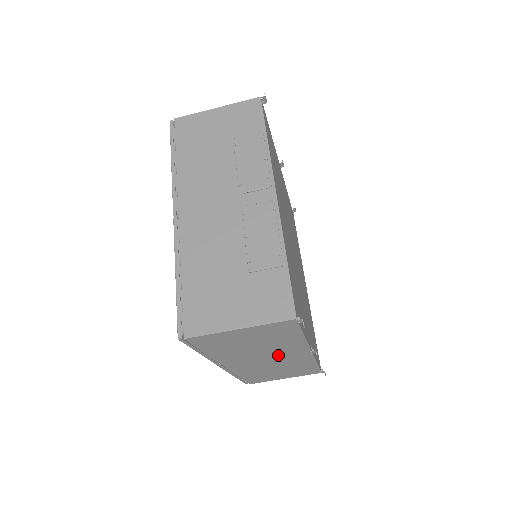
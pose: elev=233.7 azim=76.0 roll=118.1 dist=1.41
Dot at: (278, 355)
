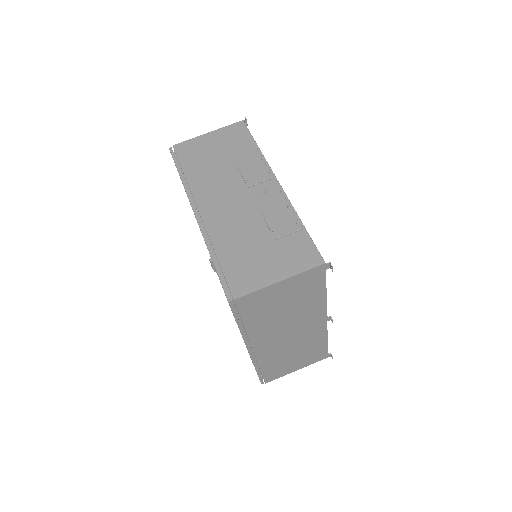
Dot at: (300, 326)
